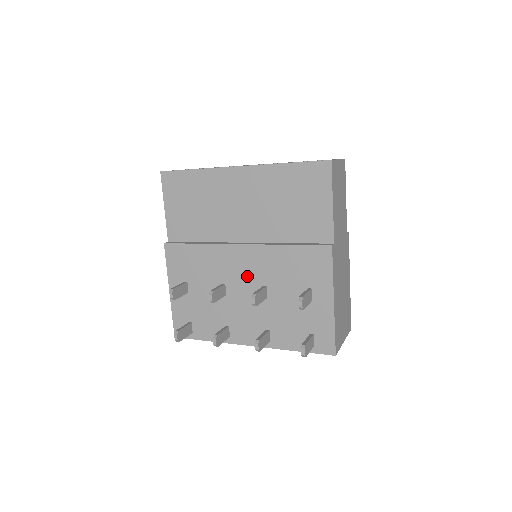
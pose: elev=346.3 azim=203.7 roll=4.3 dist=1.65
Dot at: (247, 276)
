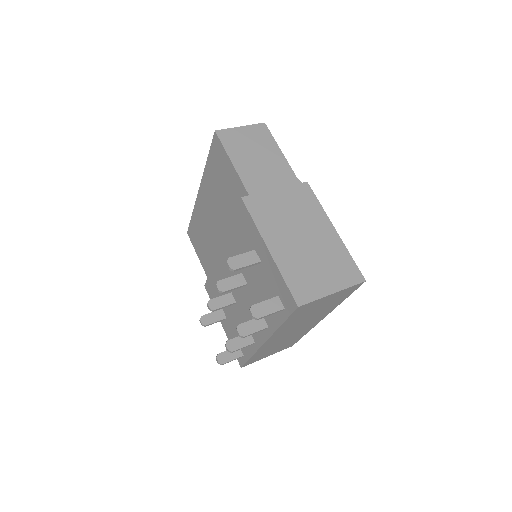
Dot at: (233, 274)
